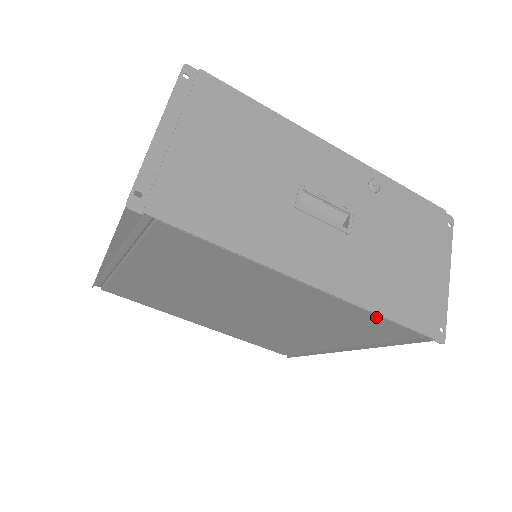
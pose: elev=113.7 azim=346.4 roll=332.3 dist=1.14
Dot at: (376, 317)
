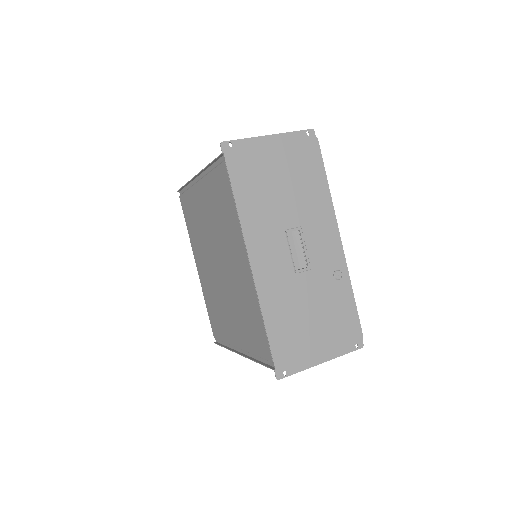
Dot at: (262, 321)
